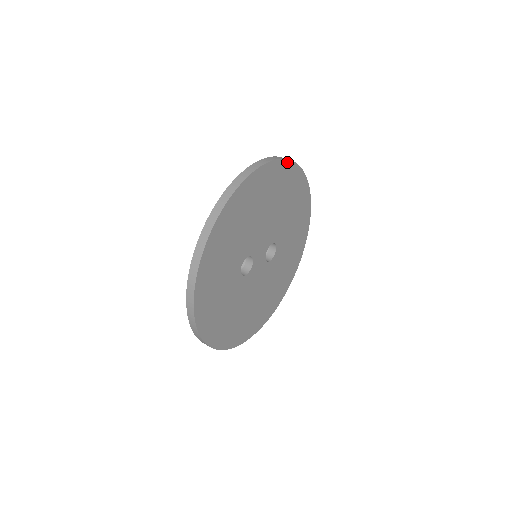
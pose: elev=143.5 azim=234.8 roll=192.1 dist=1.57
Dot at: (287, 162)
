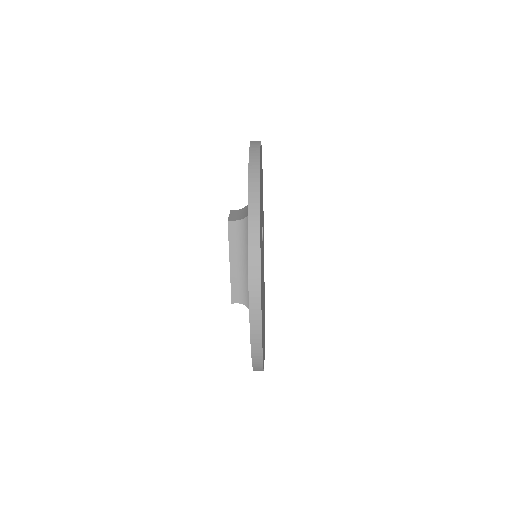
Dot at: occluded
